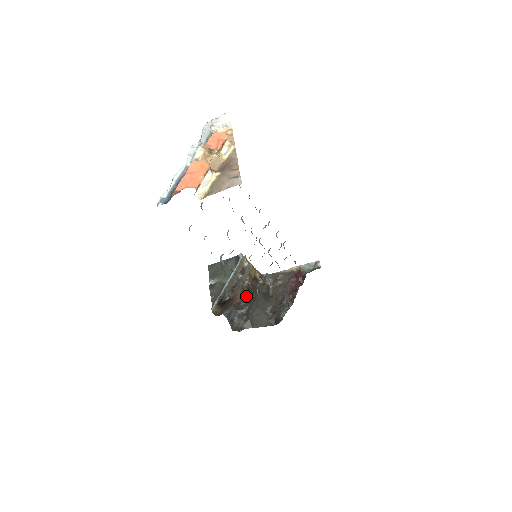
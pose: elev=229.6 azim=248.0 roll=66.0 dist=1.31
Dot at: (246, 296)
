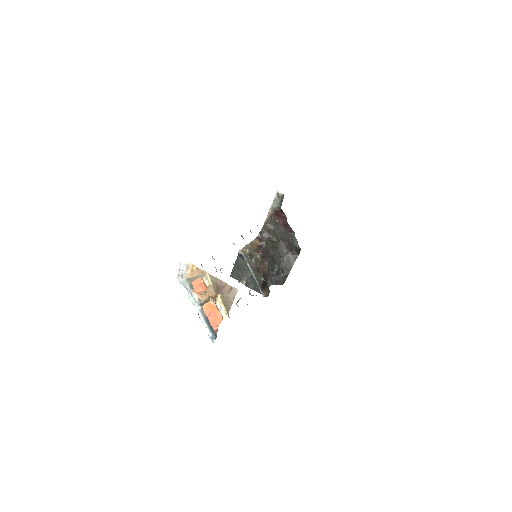
Dot at: (267, 262)
